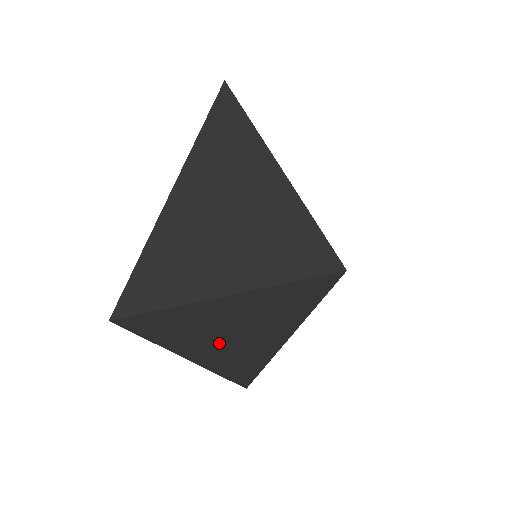
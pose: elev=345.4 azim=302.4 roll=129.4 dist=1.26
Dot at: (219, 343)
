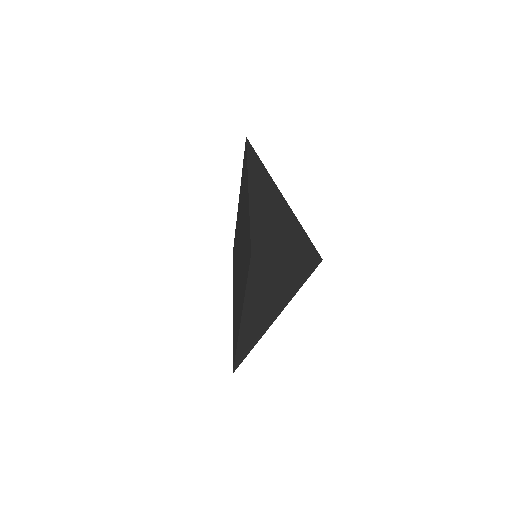
Dot at: (259, 306)
